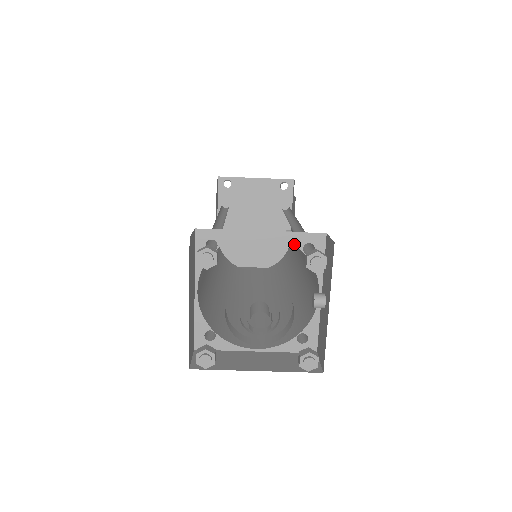
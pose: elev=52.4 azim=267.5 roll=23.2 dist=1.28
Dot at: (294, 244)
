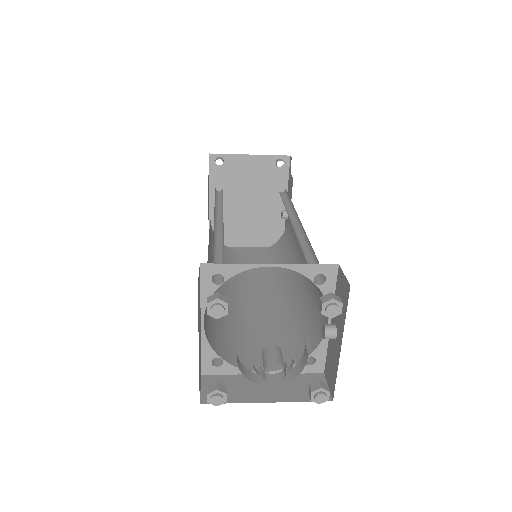
Dot at: (304, 275)
